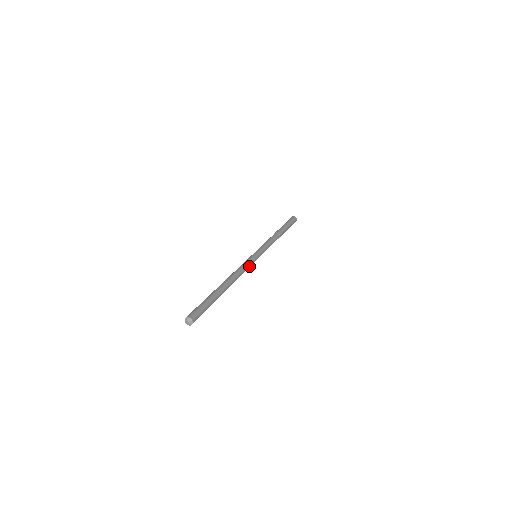
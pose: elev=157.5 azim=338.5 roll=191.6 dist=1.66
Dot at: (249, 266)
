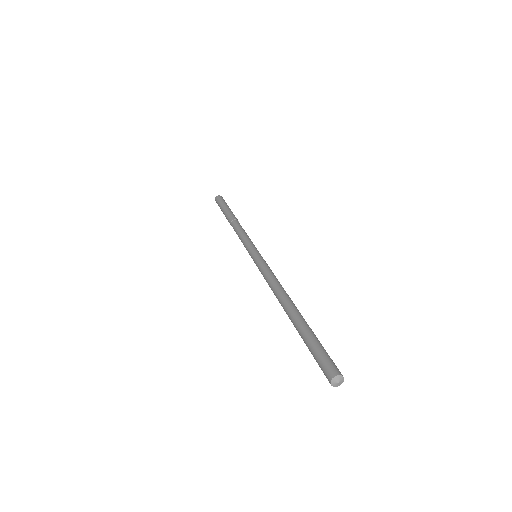
Dot at: (269, 269)
